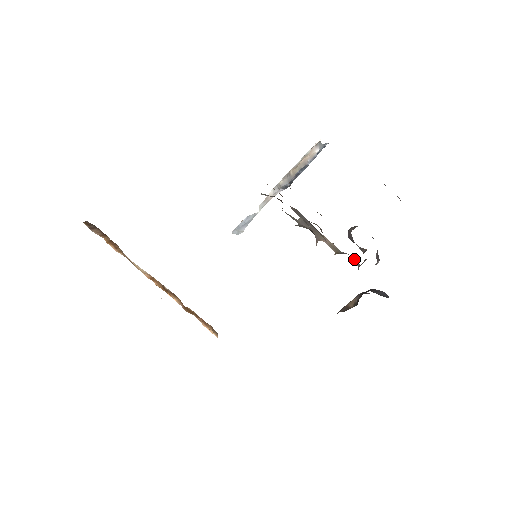
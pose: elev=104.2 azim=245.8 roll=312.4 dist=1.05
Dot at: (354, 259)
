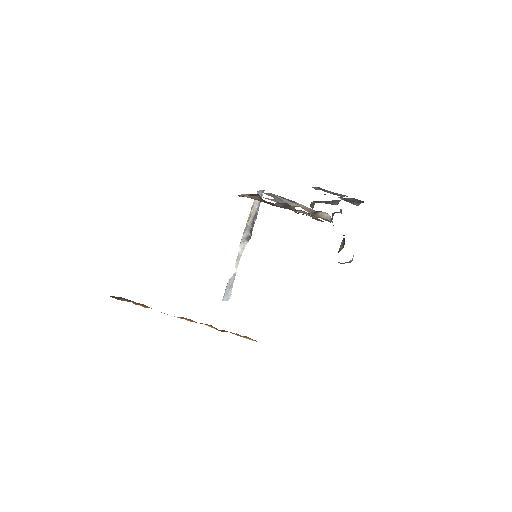
Dot at: (325, 217)
